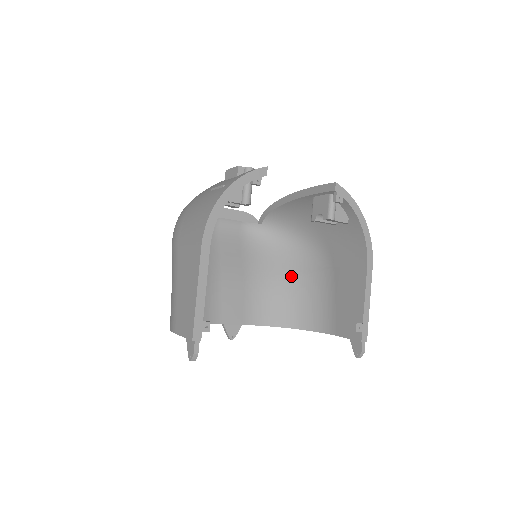
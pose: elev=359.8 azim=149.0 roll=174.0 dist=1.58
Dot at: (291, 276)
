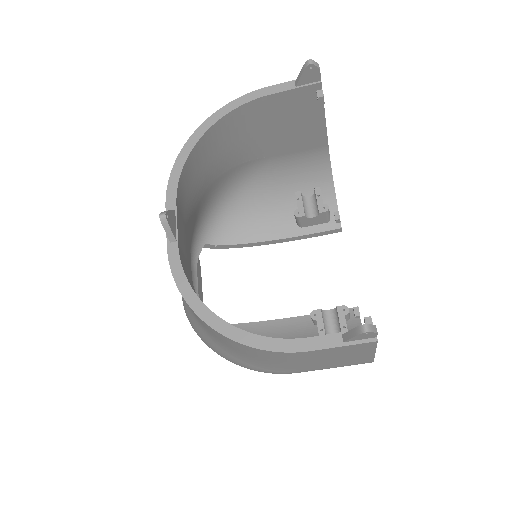
Dot at: occluded
